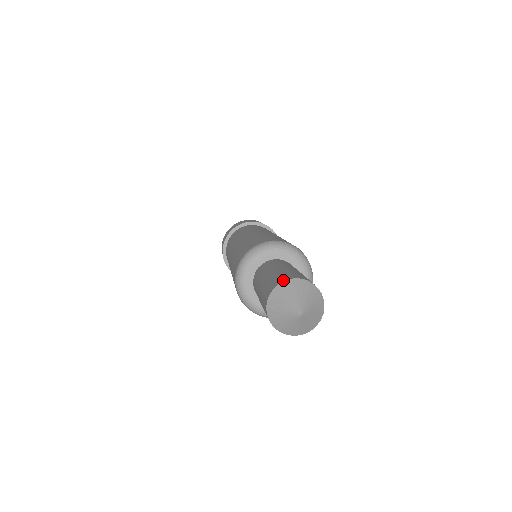
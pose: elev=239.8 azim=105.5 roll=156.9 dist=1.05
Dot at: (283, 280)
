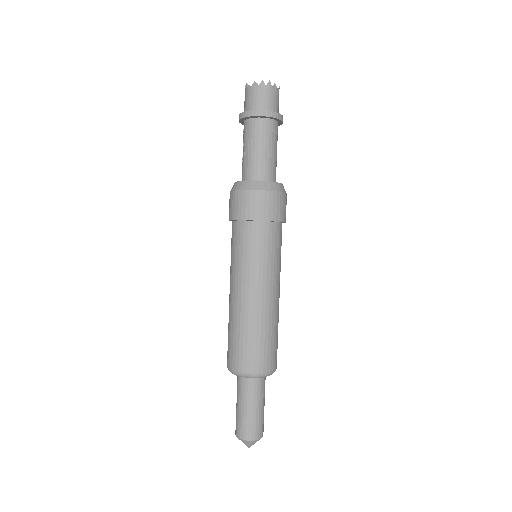
Dot at: (243, 439)
